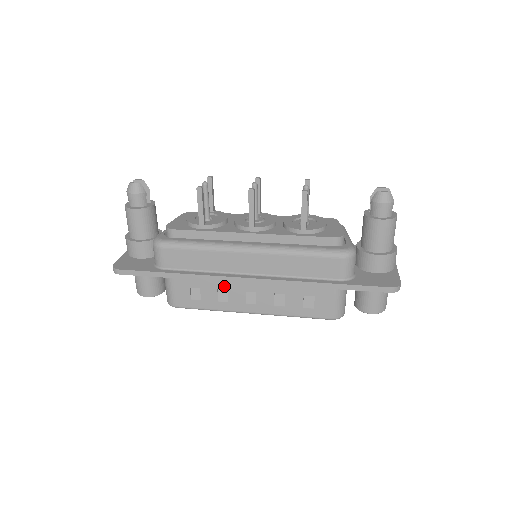
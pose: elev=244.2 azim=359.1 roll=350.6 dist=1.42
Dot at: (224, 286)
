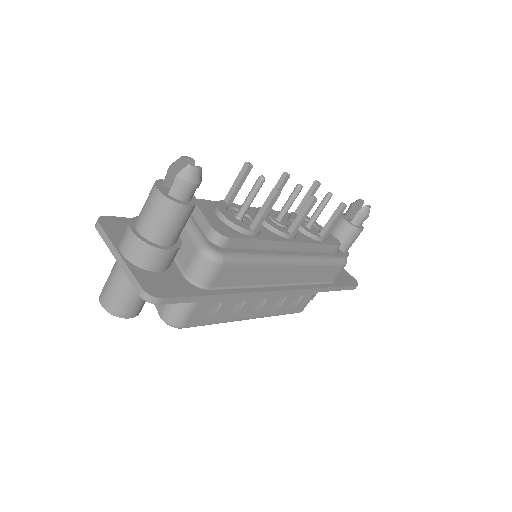
Dot at: occluded
